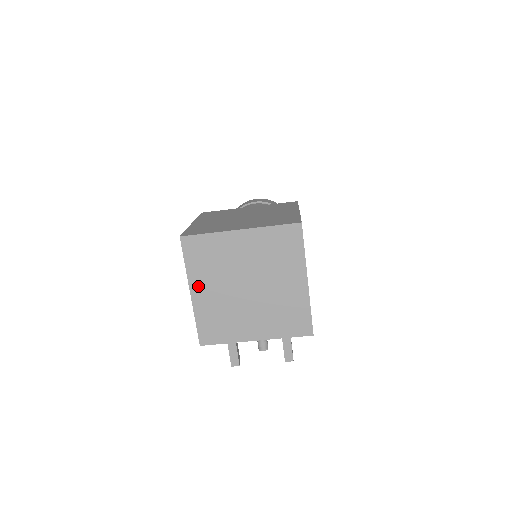
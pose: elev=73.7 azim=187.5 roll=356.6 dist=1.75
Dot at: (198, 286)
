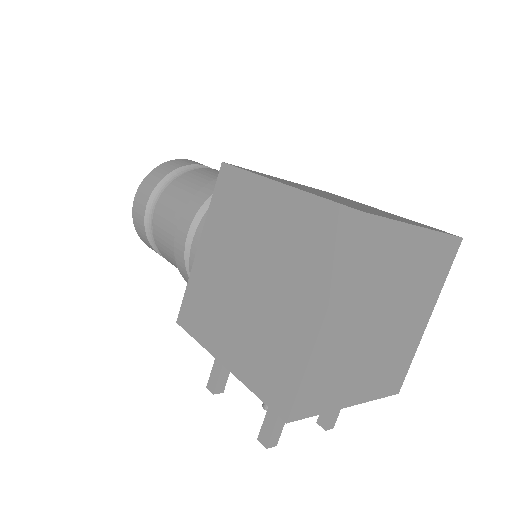
Dot at: (338, 311)
